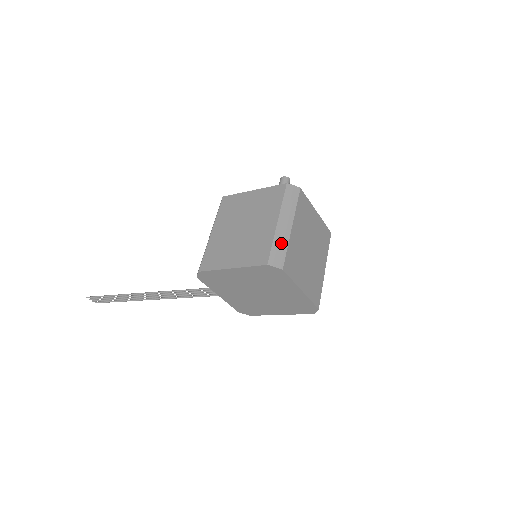
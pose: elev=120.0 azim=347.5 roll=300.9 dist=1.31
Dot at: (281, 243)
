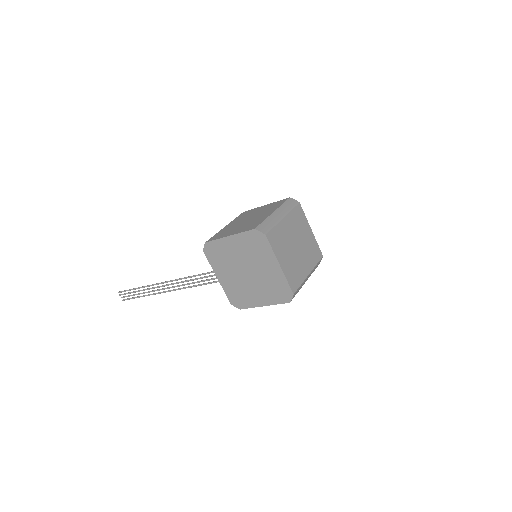
Dot at: (271, 222)
